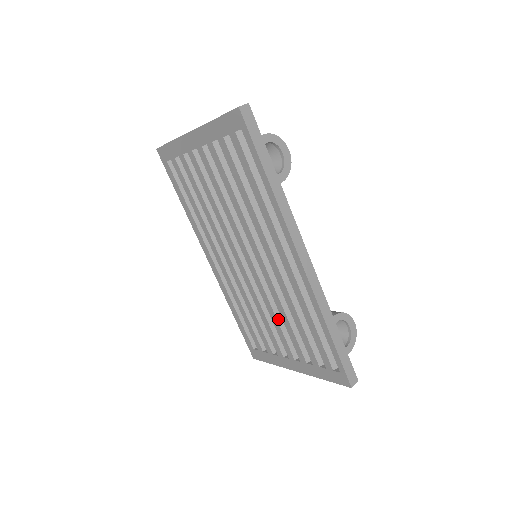
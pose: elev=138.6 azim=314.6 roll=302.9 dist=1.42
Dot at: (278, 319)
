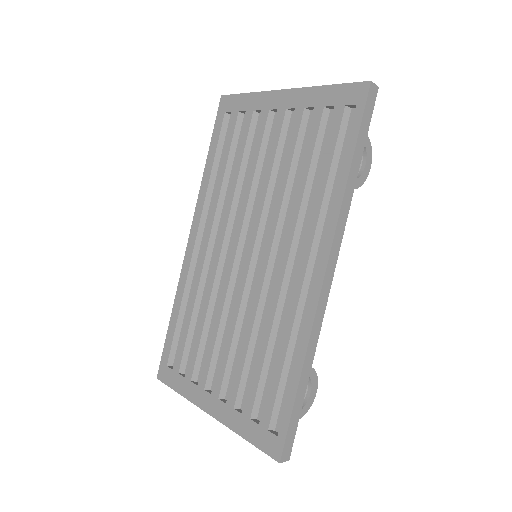
Dot at: (234, 338)
